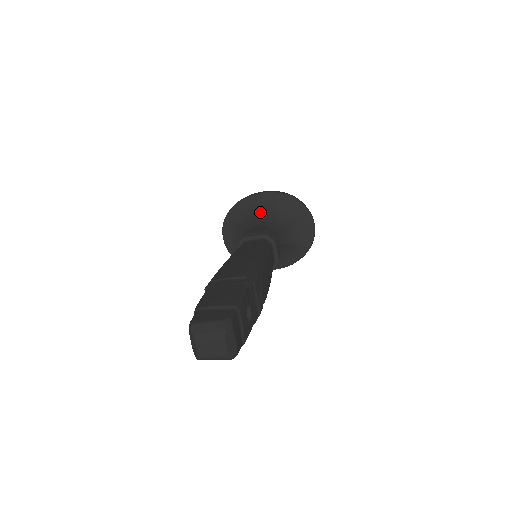
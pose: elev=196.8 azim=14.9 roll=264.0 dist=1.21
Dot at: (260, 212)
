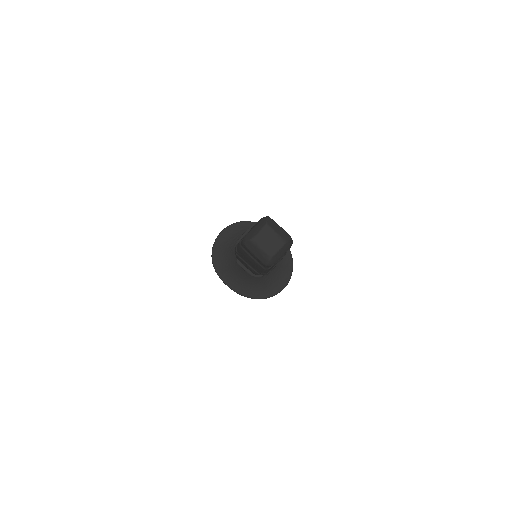
Dot at: occluded
